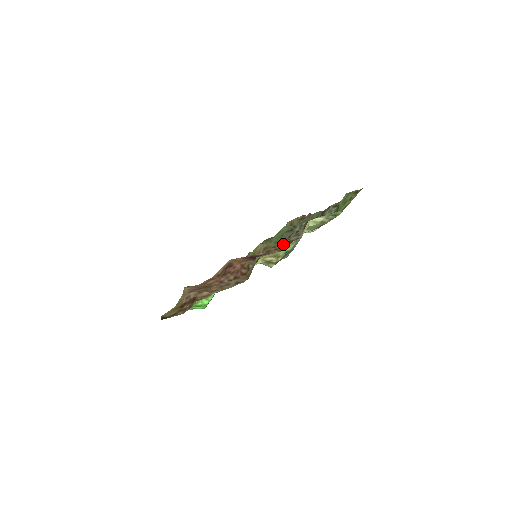
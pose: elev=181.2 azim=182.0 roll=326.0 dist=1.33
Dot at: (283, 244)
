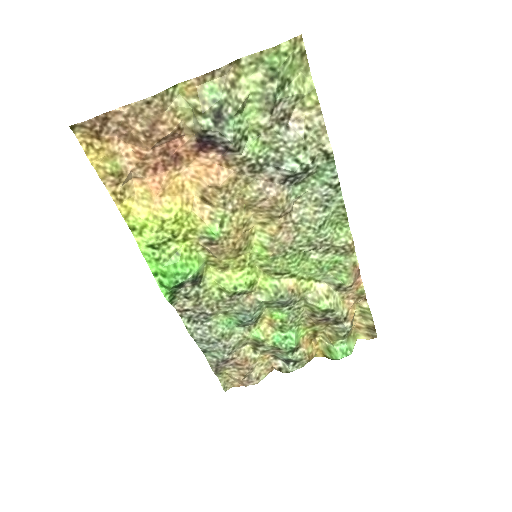
Dot at: (251, 169)
